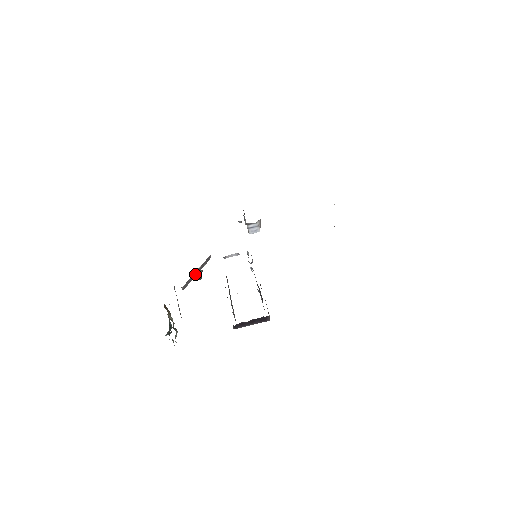
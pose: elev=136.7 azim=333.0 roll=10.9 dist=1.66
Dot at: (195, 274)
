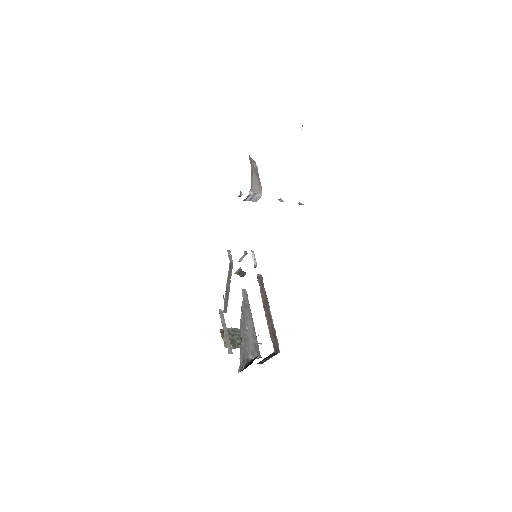
Dot at: (227, 290)
